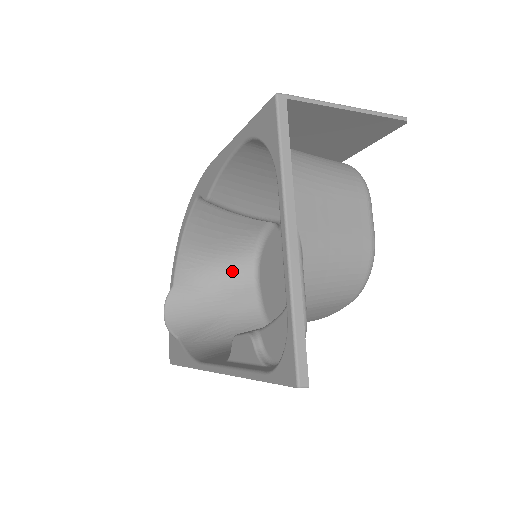
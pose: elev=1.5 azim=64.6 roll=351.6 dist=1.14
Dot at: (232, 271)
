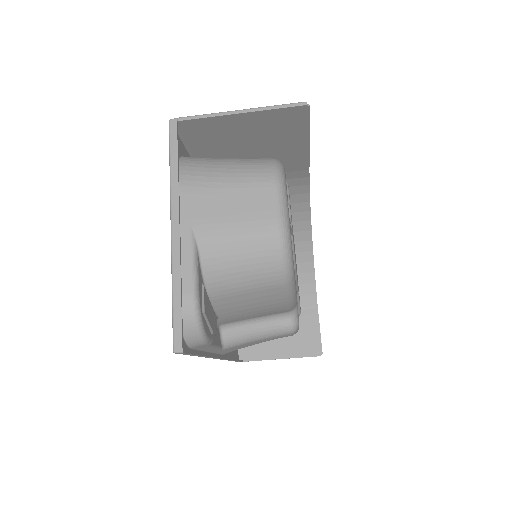
Dot at: occluded
